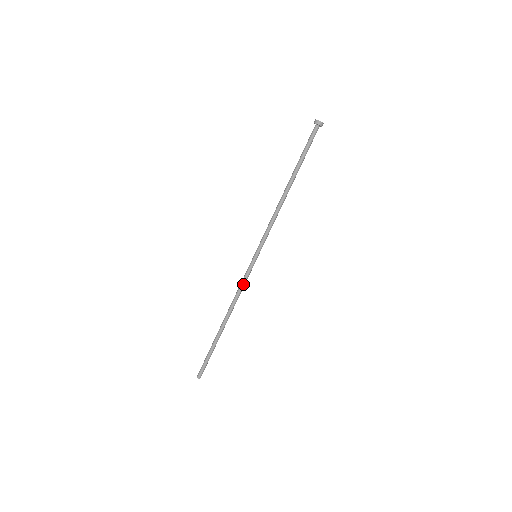
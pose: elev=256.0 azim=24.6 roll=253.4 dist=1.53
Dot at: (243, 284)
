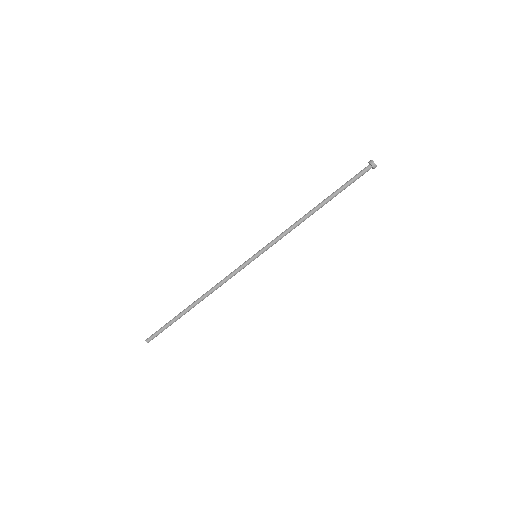
Dot at: (232, 276)
